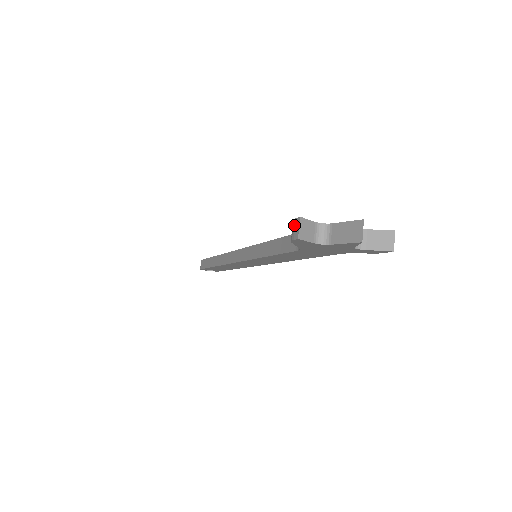
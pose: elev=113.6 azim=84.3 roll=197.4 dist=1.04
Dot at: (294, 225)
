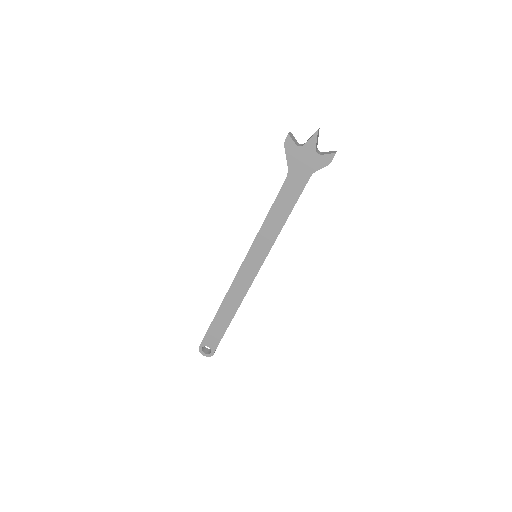
Dot at: occluded
